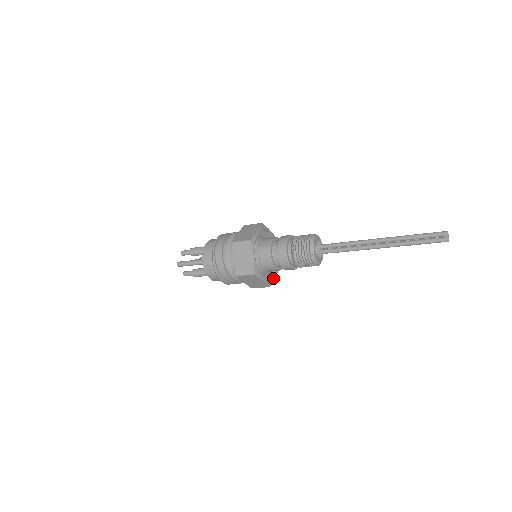
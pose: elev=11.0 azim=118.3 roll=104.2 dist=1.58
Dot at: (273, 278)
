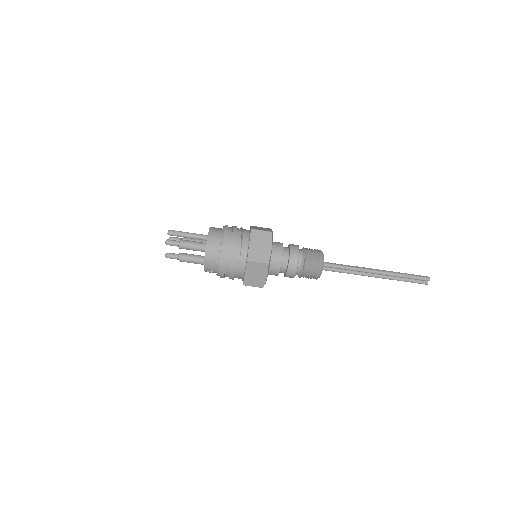
Dot at: (268, 270)
